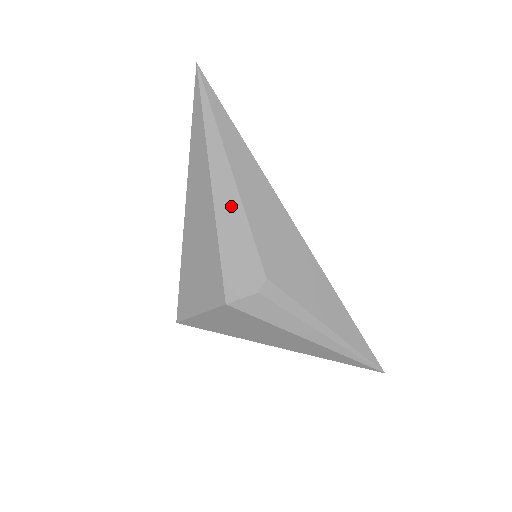
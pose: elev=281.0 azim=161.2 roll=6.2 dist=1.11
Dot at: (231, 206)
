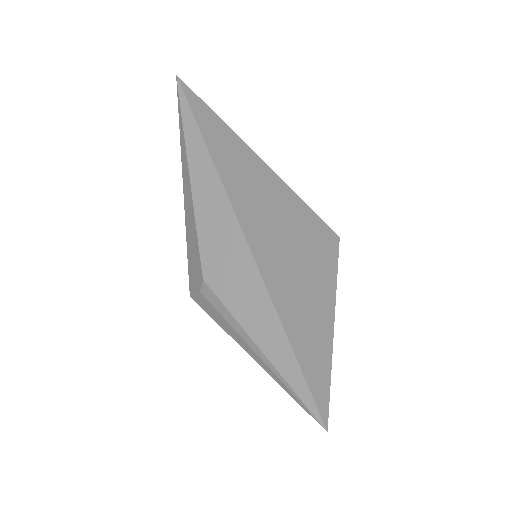
Dot at: (190, 207)
